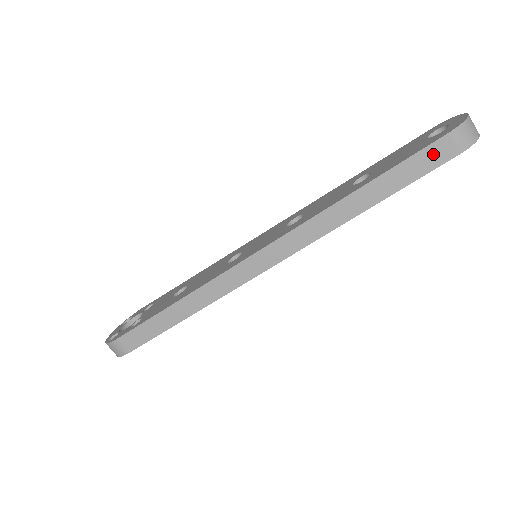
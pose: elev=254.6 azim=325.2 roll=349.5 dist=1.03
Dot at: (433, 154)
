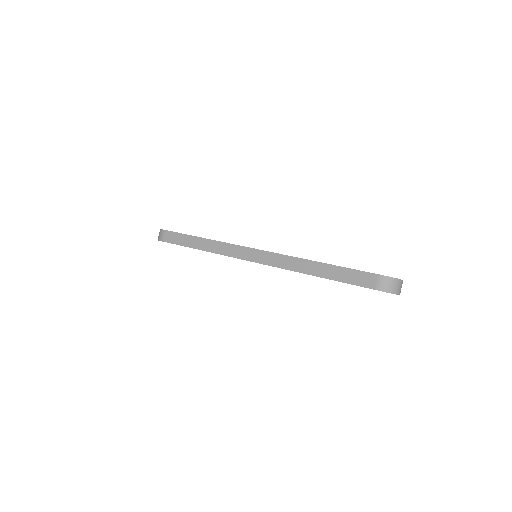
Dot at: (364, 278)
